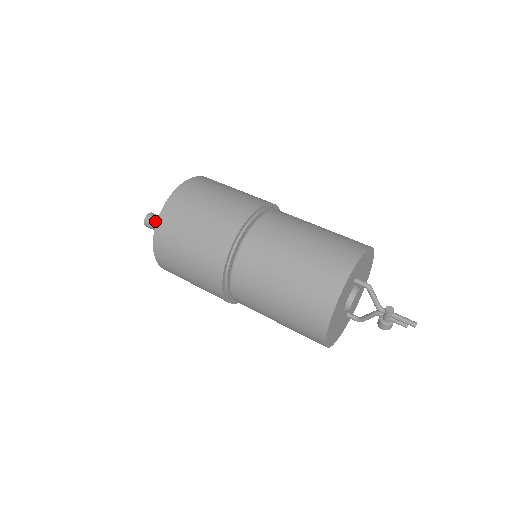
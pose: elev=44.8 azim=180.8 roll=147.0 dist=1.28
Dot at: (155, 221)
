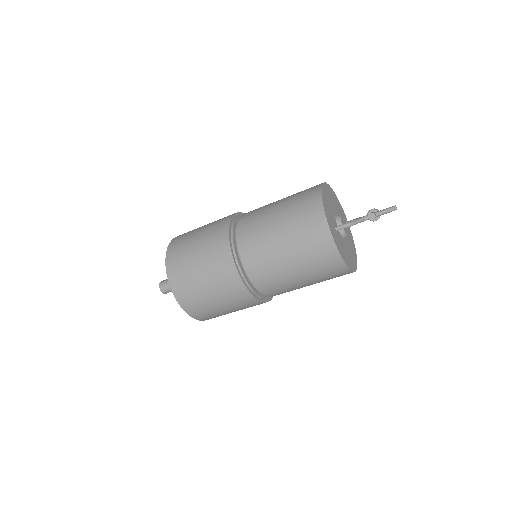
Dot at: (170, 289)
